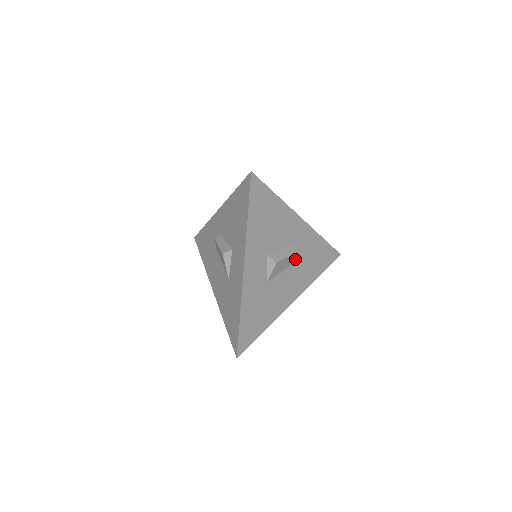
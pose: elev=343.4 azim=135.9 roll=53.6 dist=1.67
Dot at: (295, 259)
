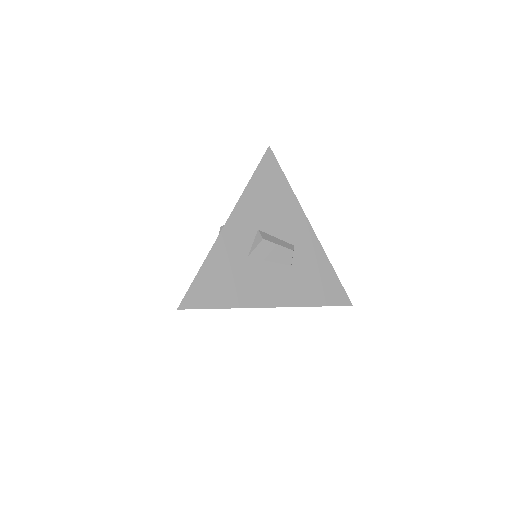
Dot at: (289, 260)
